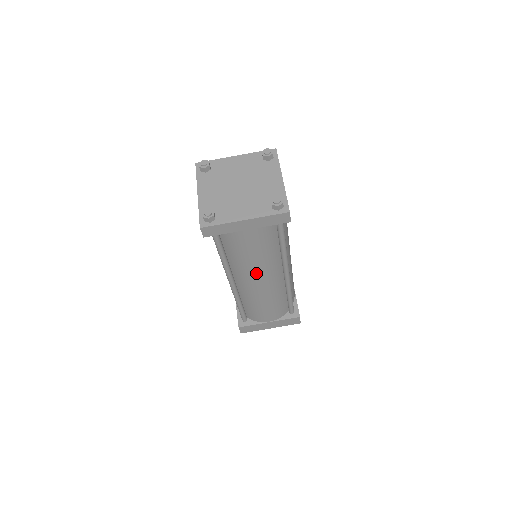
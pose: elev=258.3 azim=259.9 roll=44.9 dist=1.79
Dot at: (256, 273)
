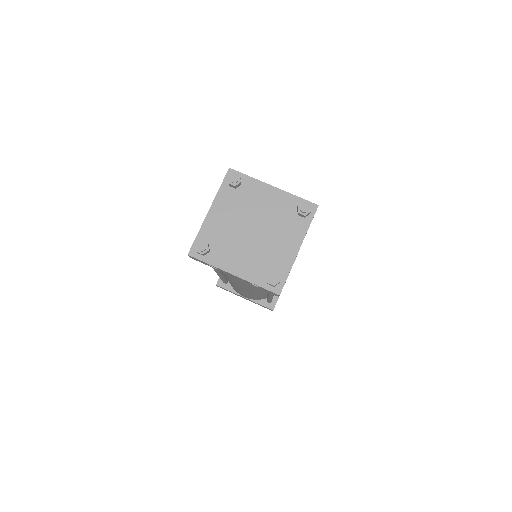
Dot at: occluded
